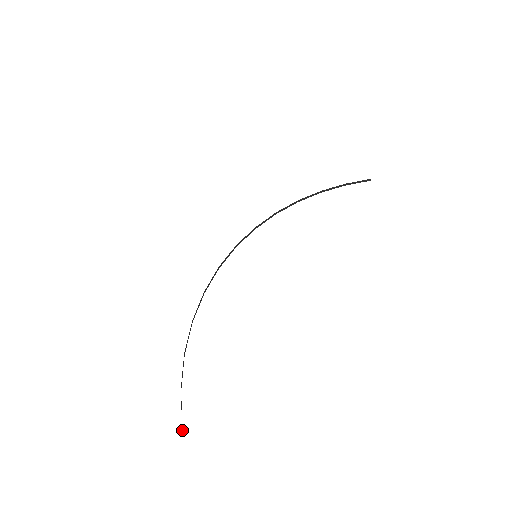
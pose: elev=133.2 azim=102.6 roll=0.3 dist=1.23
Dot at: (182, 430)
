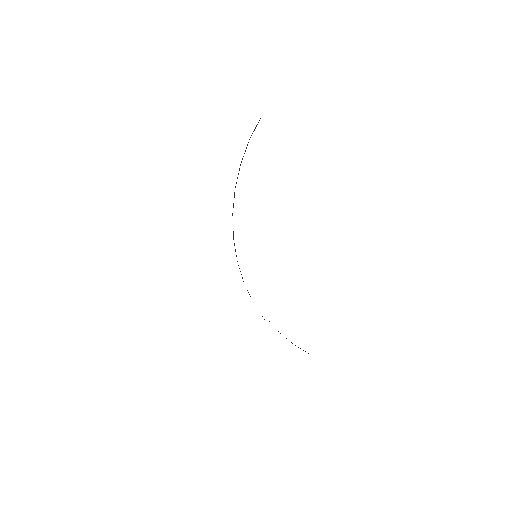
Dot at: occluded
